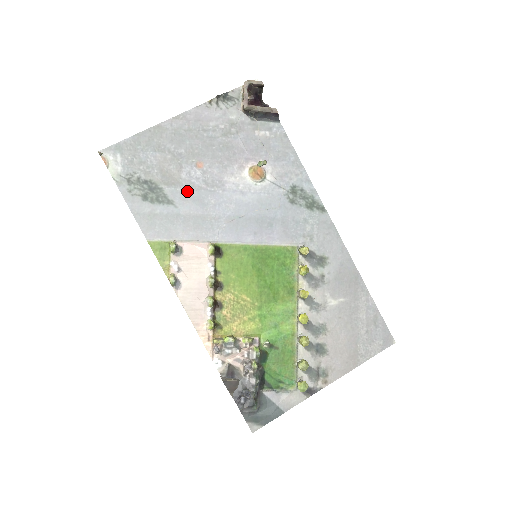
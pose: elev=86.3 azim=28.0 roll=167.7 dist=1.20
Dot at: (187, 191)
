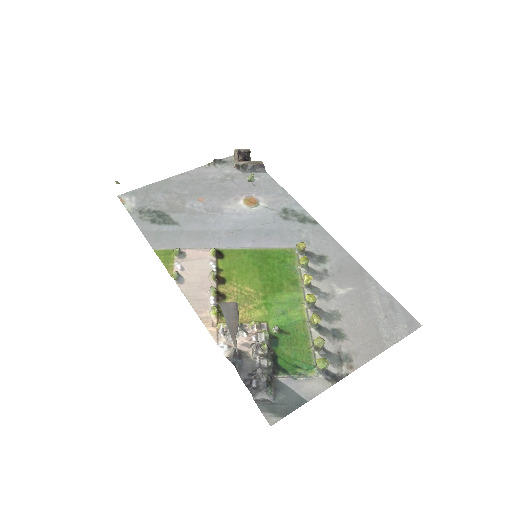
Dot at: (190, 216)
